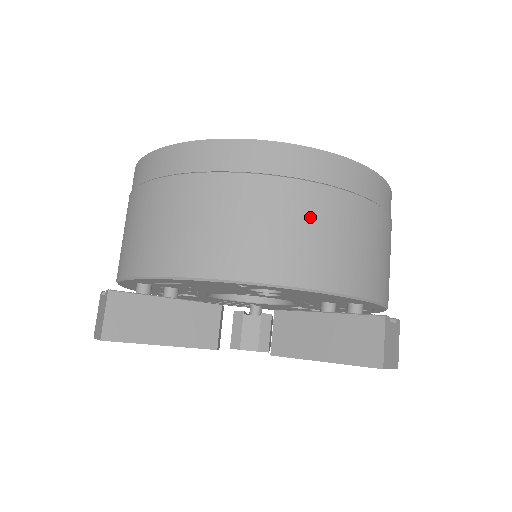
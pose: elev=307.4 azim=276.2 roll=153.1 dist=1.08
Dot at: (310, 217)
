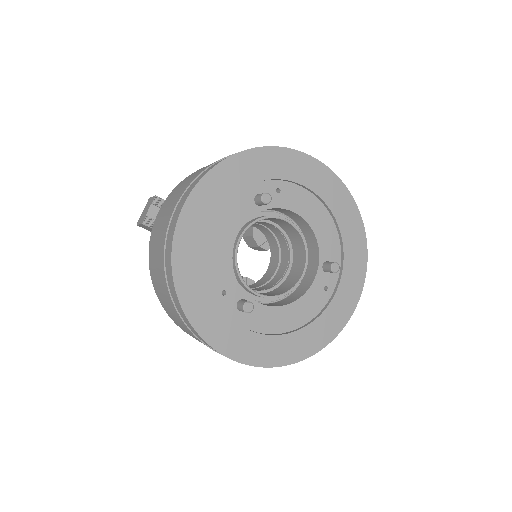
Dot at: occluded
